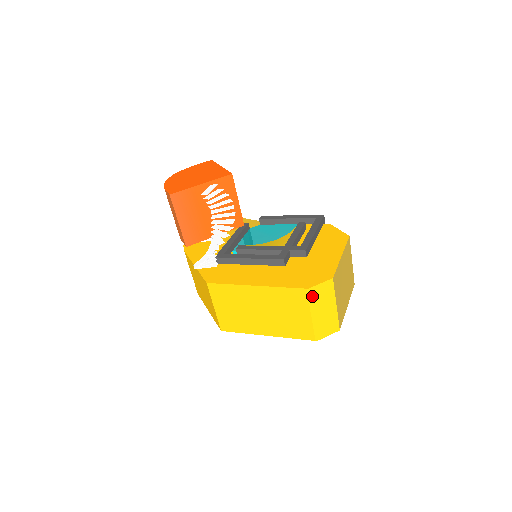
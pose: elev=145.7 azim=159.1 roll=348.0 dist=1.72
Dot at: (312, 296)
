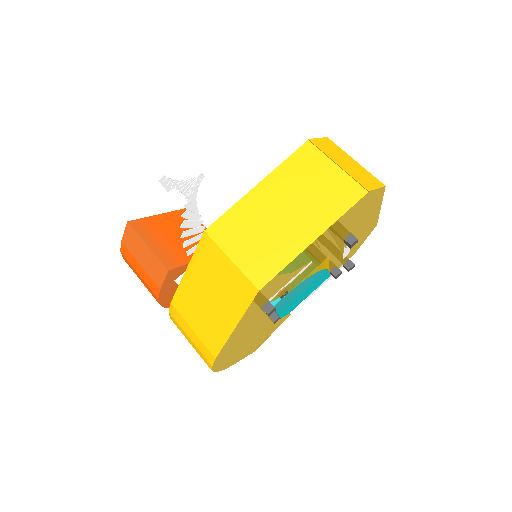
Dot at: (320, 147)
